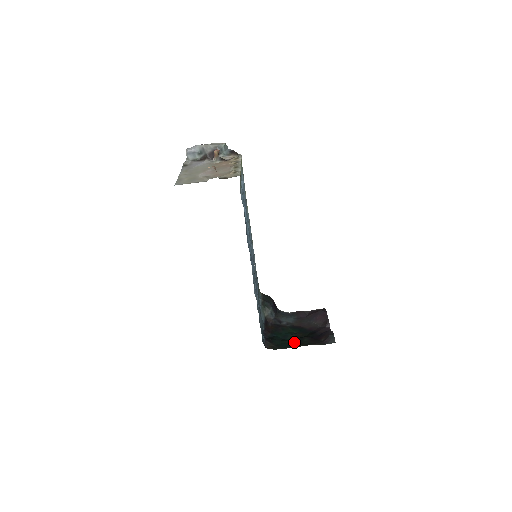
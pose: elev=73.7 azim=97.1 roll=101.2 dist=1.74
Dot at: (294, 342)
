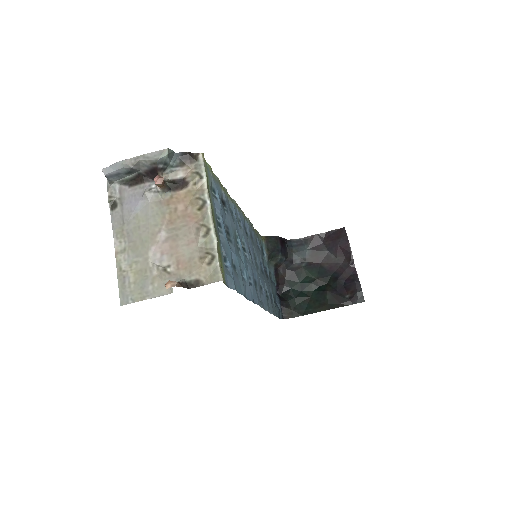
Dot at: (315, 299)
